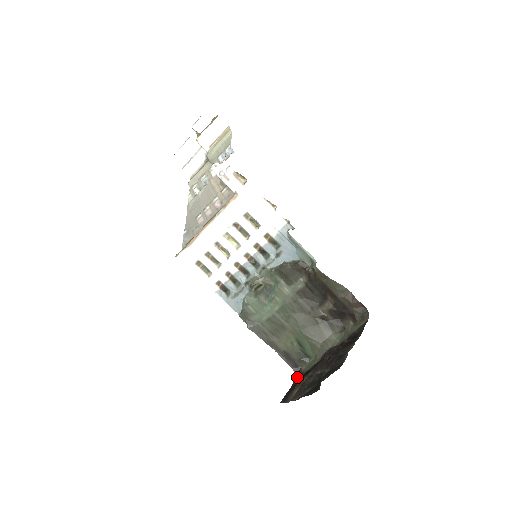
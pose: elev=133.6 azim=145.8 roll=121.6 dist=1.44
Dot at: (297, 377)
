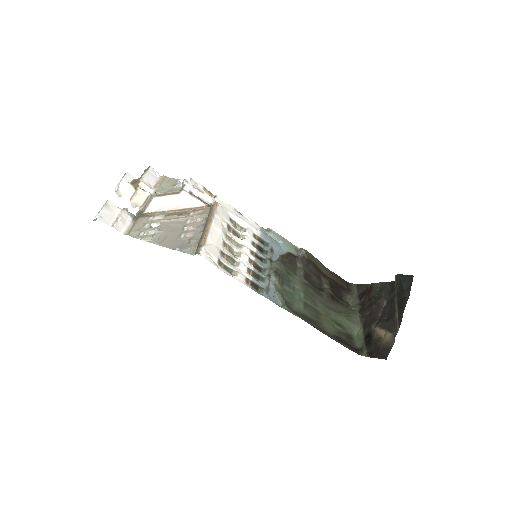
Dot at: (363, 352)
